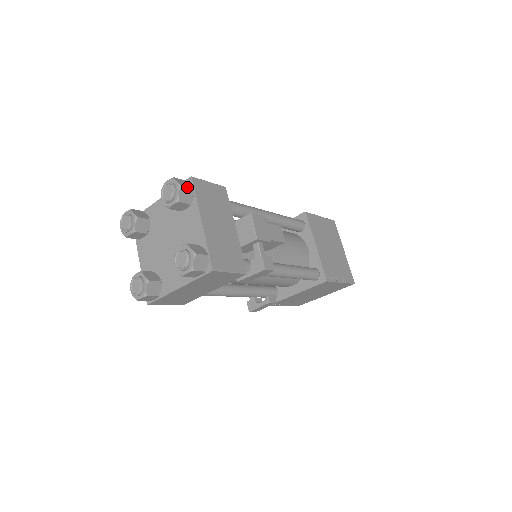
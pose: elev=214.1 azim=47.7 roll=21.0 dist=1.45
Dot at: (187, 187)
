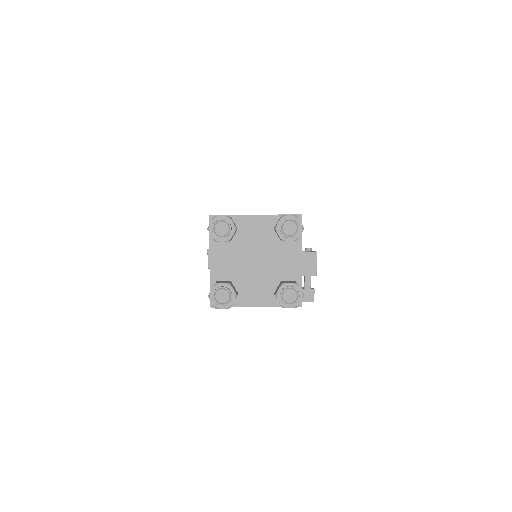
Dot at: occluded
